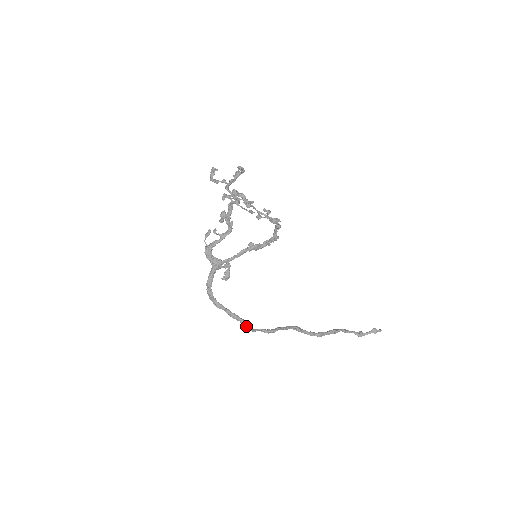
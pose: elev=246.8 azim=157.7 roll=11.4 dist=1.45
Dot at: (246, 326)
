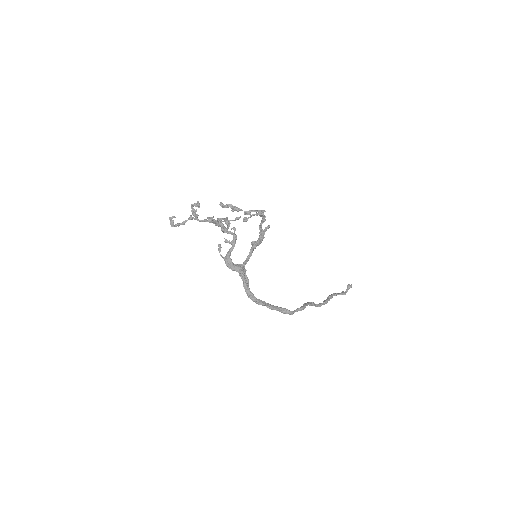
Dot at: (286, 311)
